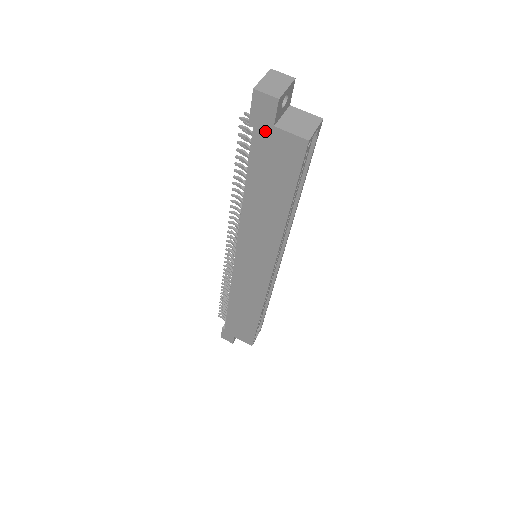
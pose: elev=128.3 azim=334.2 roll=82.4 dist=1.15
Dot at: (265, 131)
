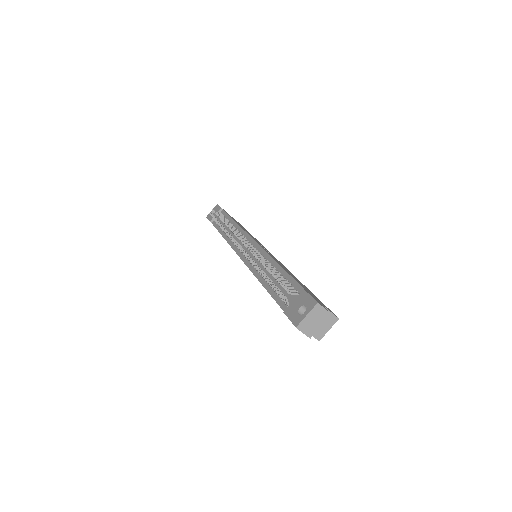
Dot at: occluded
